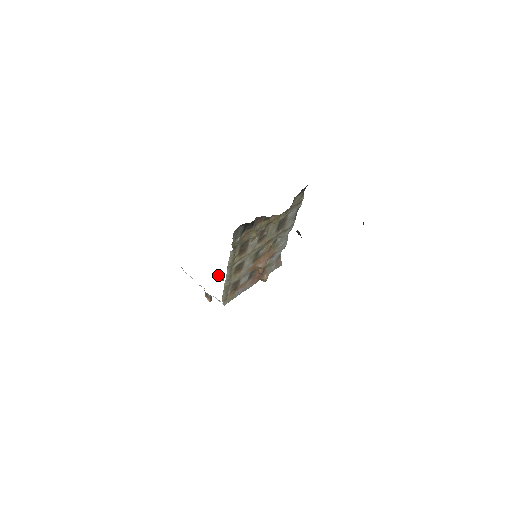
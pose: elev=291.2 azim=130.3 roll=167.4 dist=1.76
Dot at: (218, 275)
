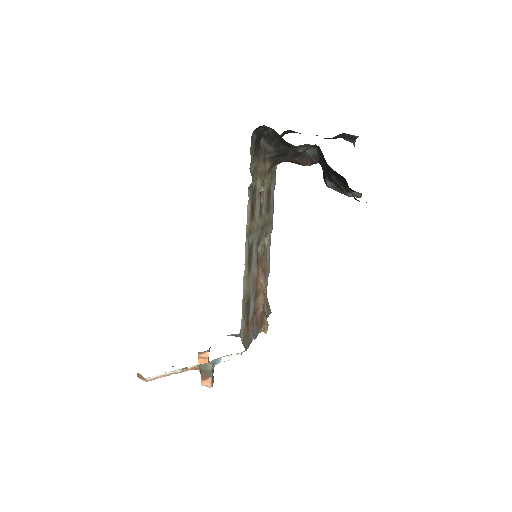
Dot at: (199, 358)
